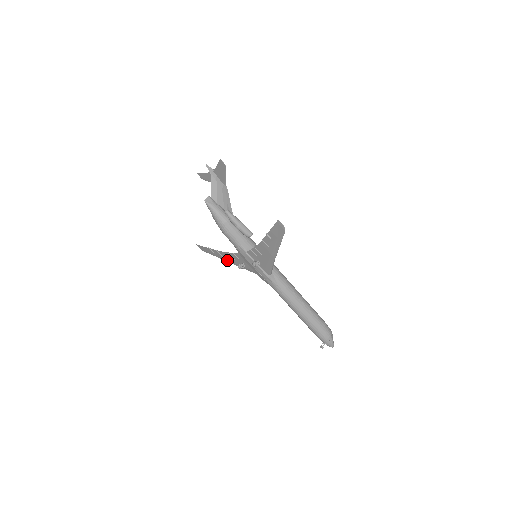
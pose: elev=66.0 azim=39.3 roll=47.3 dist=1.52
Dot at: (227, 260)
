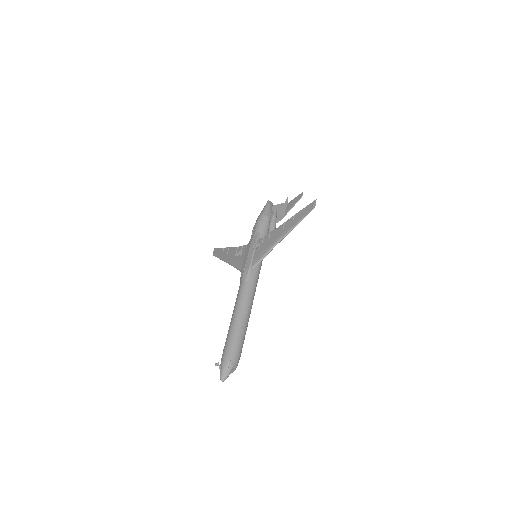
Dot at: (227, 258)
